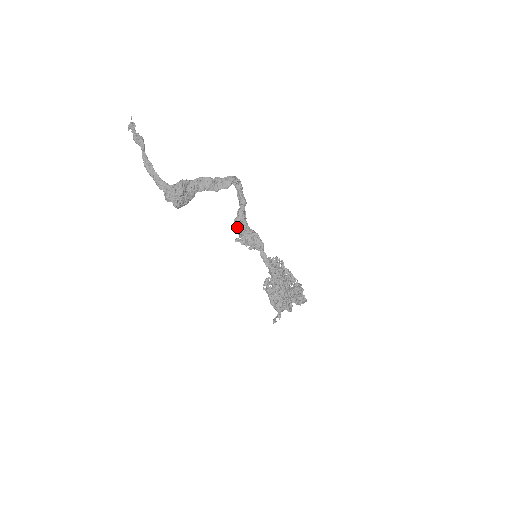
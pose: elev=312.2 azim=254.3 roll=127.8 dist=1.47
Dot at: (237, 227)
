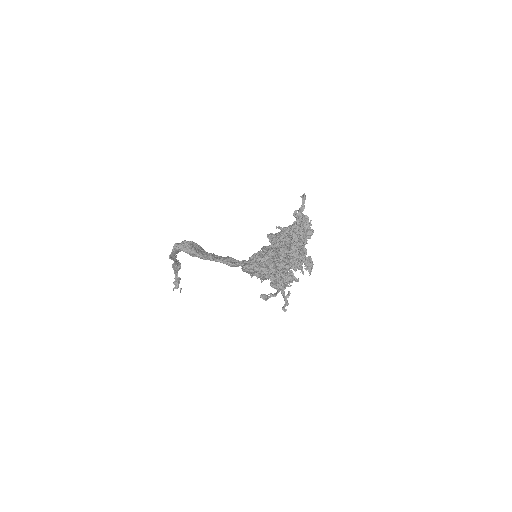
Dot at: (244, 265)
